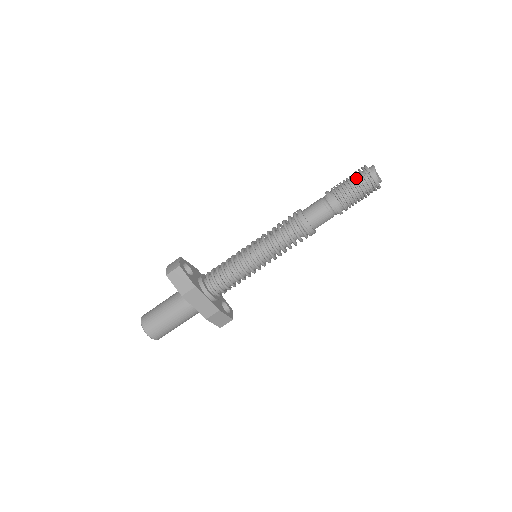
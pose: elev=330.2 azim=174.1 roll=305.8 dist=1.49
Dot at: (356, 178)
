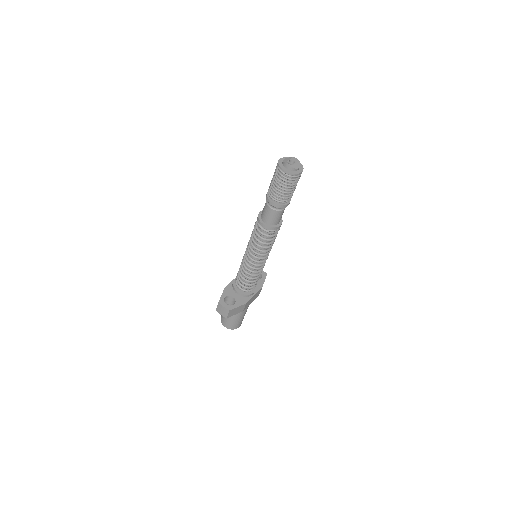
Dot at: (285, 184)
